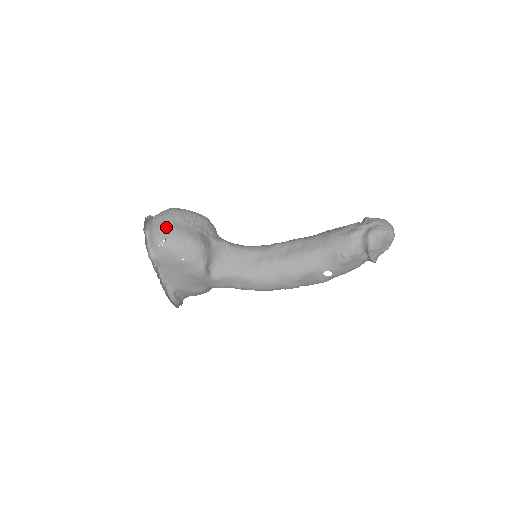
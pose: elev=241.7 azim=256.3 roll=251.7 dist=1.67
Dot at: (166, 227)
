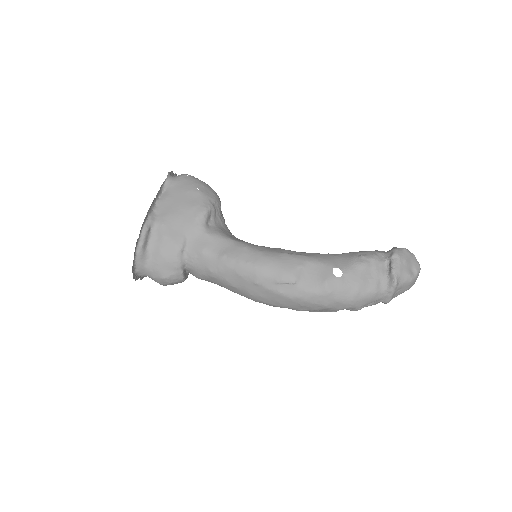
Dot at: occluded
